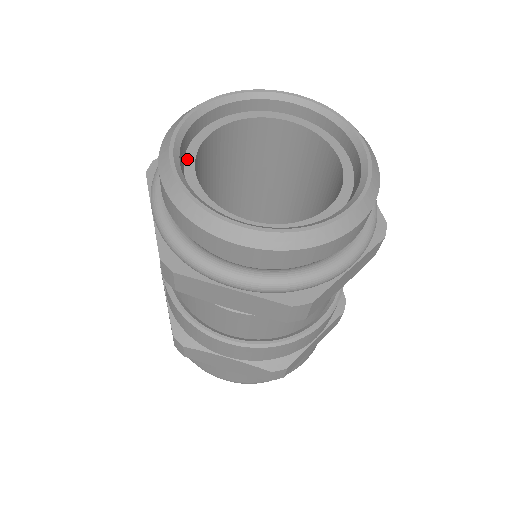
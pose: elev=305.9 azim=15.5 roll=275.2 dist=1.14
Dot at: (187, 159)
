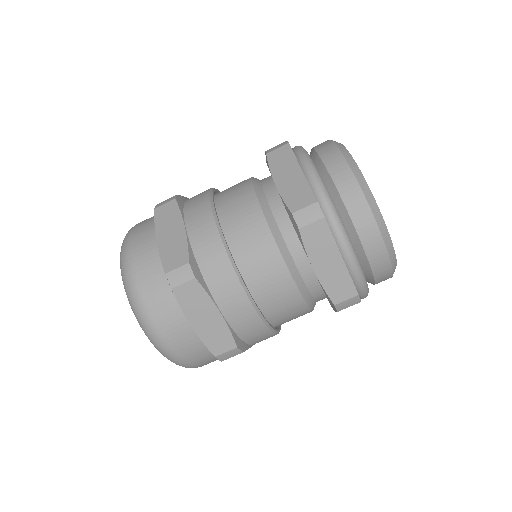
Dot at: occluded
